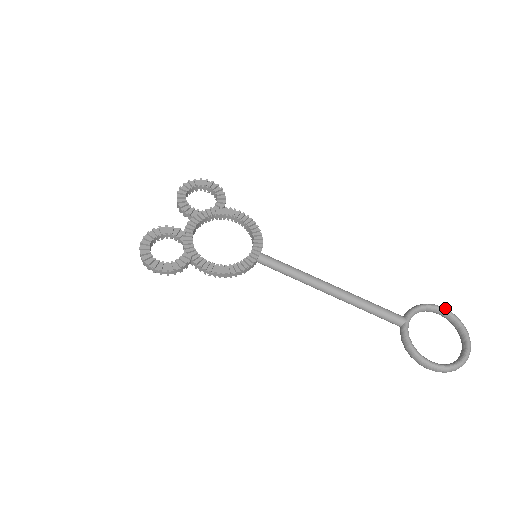
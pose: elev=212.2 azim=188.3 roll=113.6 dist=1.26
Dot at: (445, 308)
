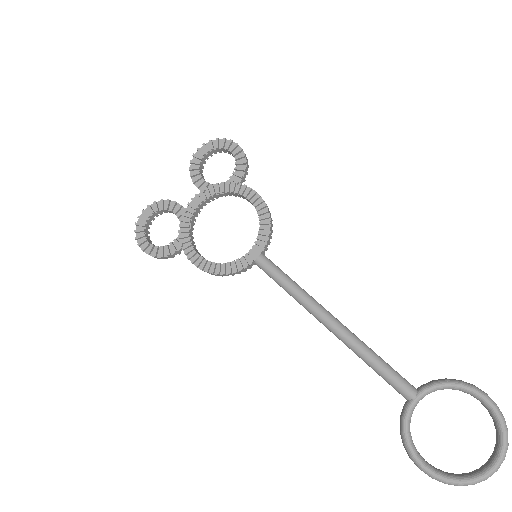
Dot at: (488, 398)
